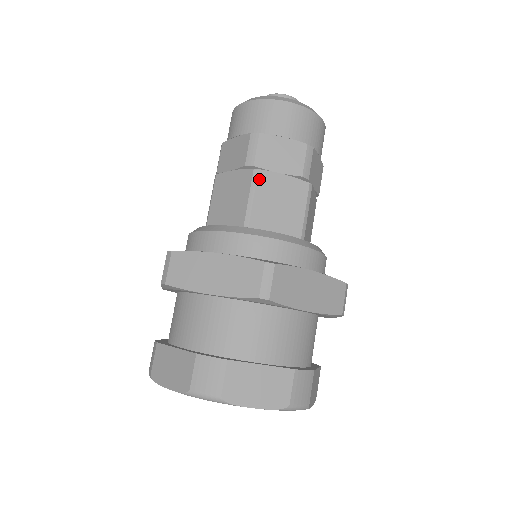
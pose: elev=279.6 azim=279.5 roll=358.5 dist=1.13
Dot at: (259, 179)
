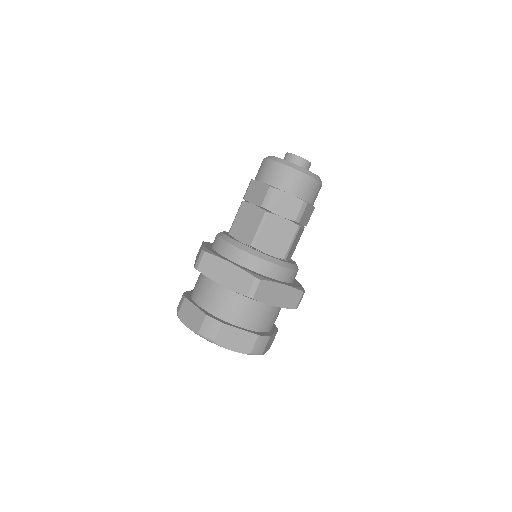
Dot at: (267, 219)
